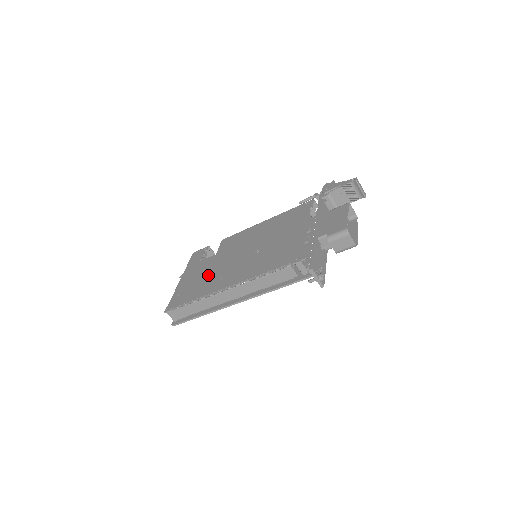
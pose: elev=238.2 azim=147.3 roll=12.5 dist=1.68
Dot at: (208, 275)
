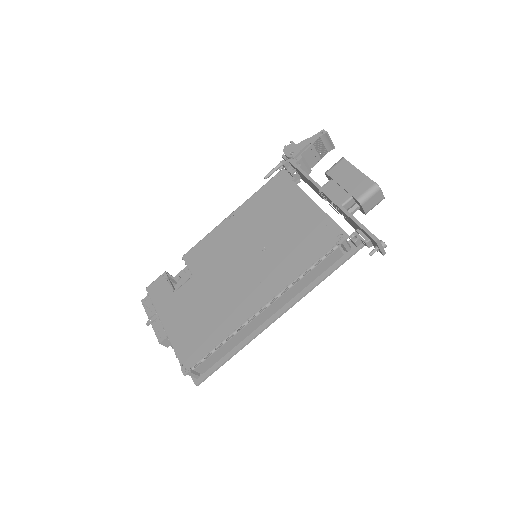
Dot at: (211, 304)
